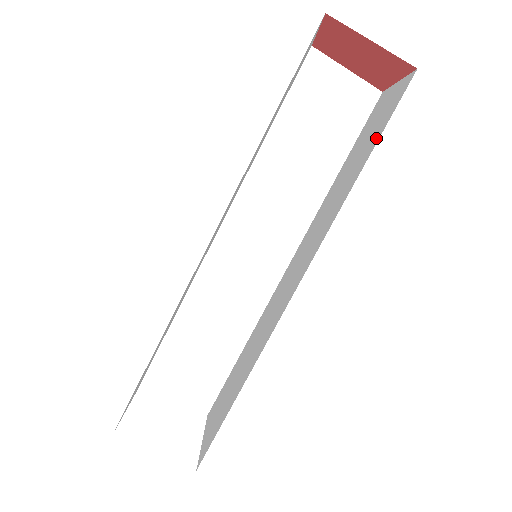
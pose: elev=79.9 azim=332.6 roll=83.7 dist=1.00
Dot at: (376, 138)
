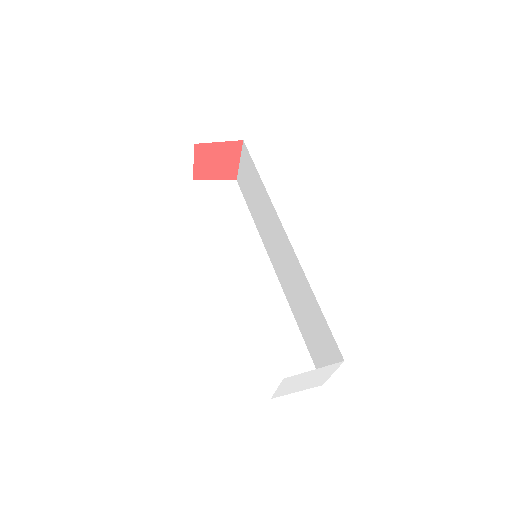
Dot at: (254, 170)
